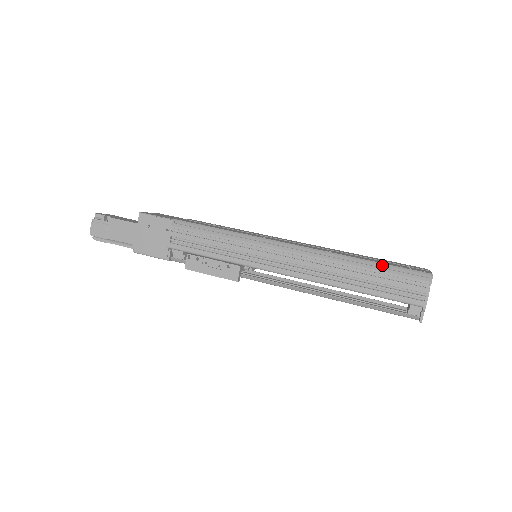
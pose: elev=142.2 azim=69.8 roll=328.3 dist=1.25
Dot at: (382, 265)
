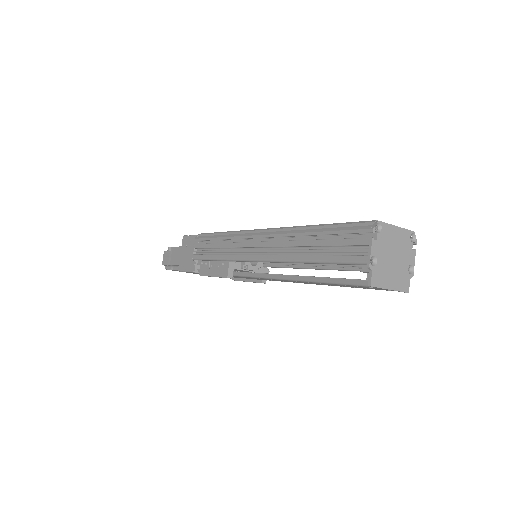
Dot at: (331, 225)
